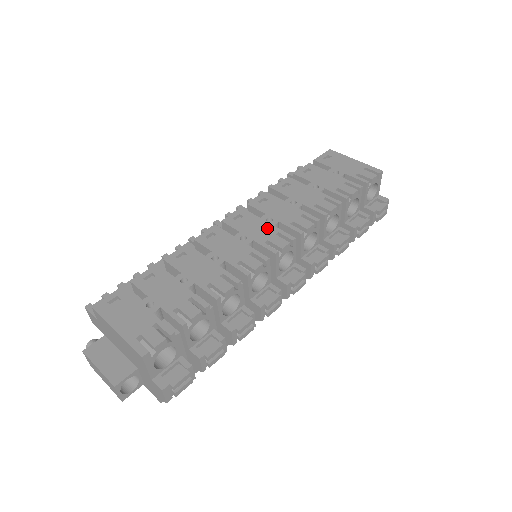
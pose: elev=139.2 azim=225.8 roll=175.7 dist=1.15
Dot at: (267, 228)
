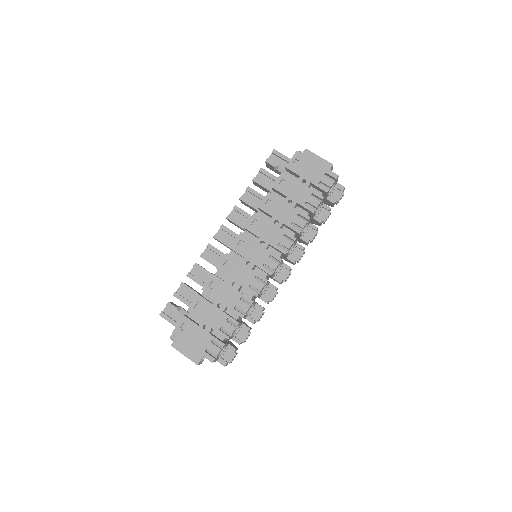
Dot at: (262, 252)
